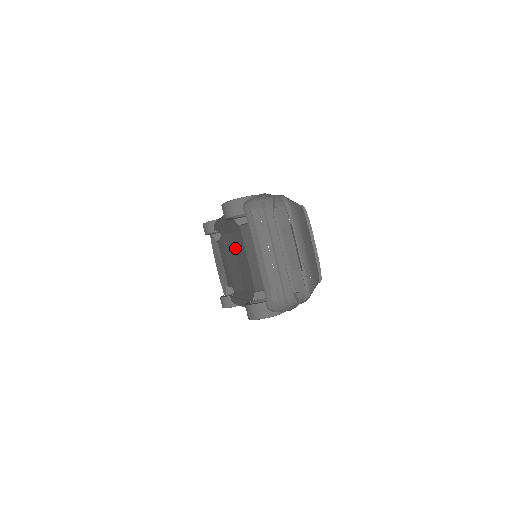
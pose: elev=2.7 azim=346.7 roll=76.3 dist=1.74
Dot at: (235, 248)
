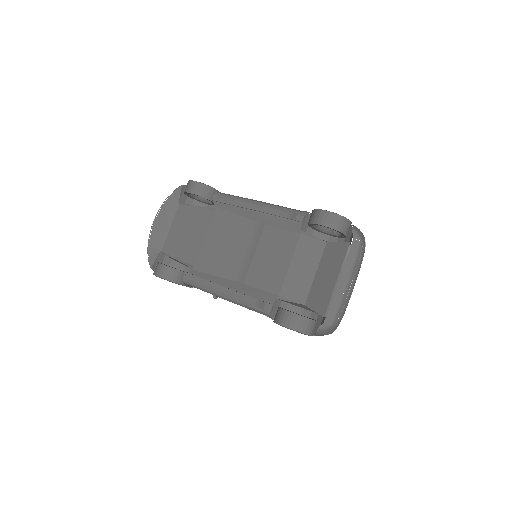
Dot at: (254, 239)
